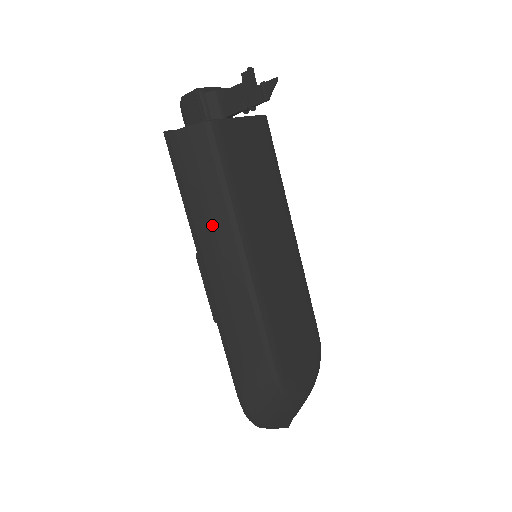
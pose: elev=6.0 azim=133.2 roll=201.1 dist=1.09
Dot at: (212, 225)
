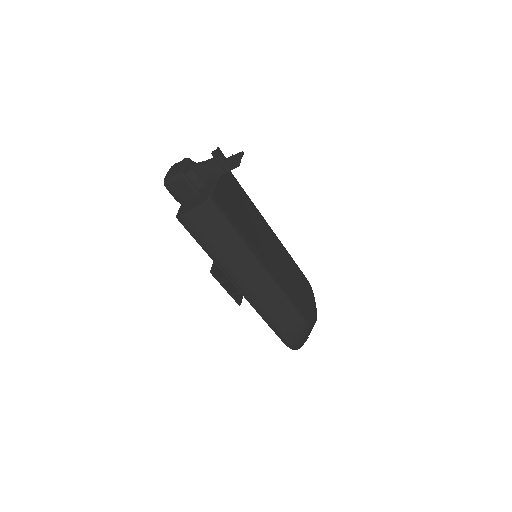
Dot at: (234, 259)
